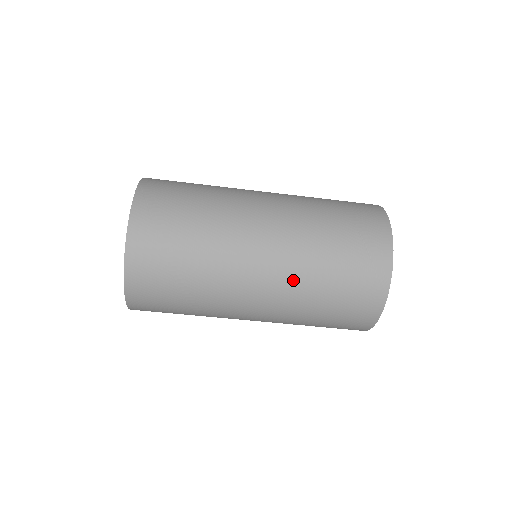
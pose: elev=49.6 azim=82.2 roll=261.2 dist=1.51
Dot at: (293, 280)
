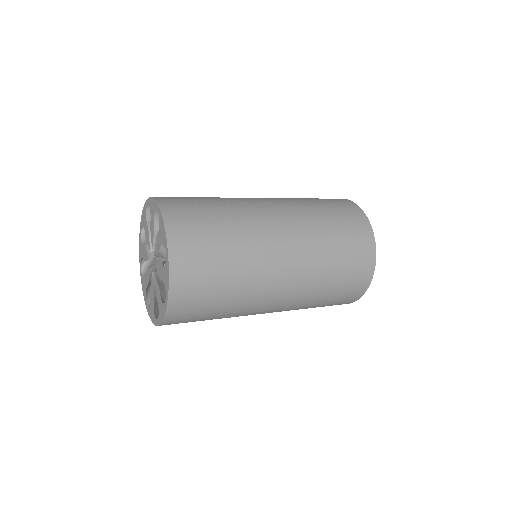
Dot at: (293, 308)
